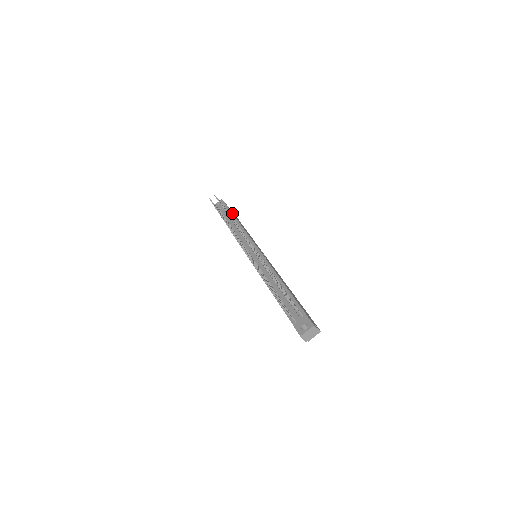
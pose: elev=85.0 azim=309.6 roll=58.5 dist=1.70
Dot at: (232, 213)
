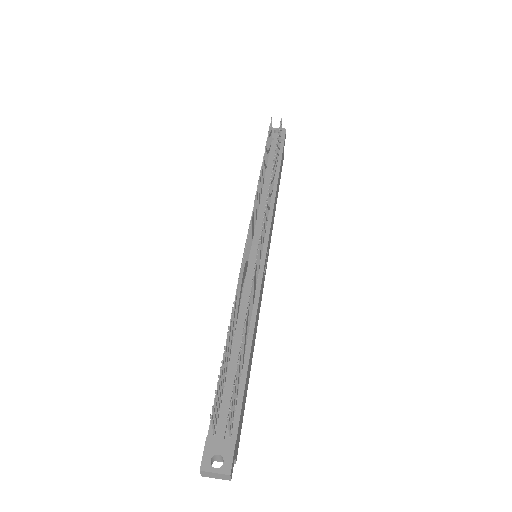
Dot at: occluded
